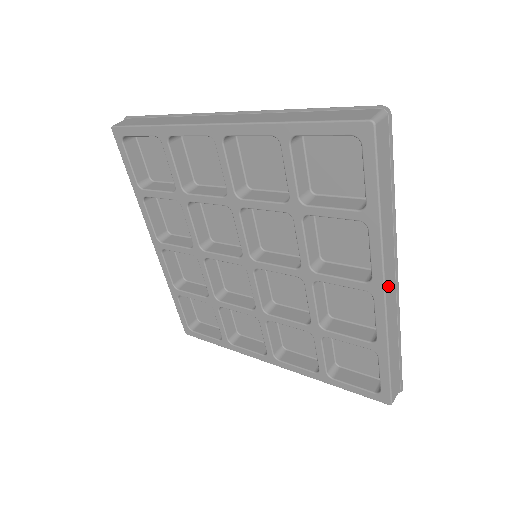
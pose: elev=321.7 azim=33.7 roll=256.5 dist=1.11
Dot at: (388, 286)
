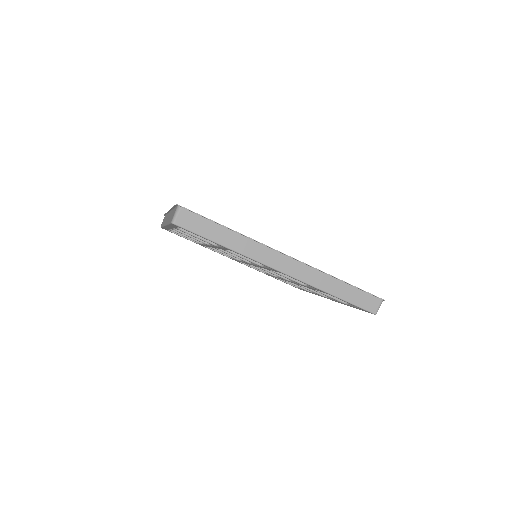
Dot at: occluded
